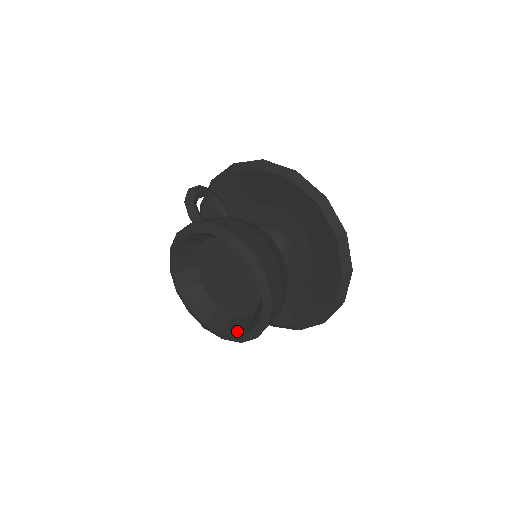
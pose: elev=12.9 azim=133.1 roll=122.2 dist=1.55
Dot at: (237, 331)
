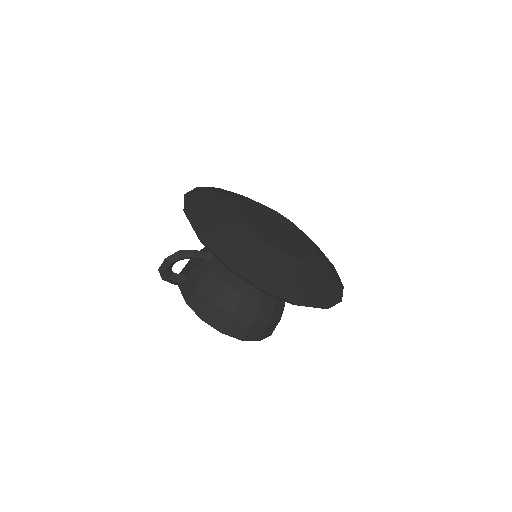
Dot at: occluded
